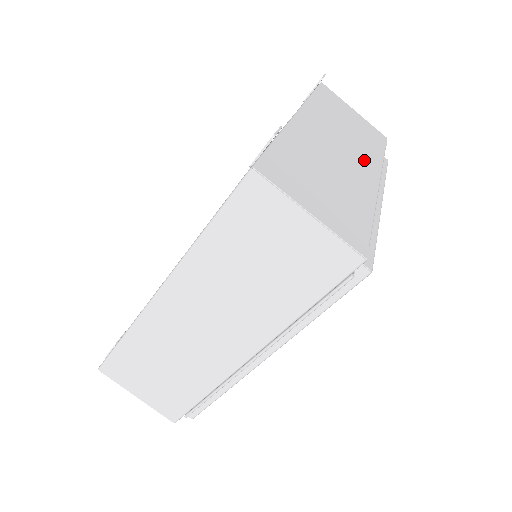
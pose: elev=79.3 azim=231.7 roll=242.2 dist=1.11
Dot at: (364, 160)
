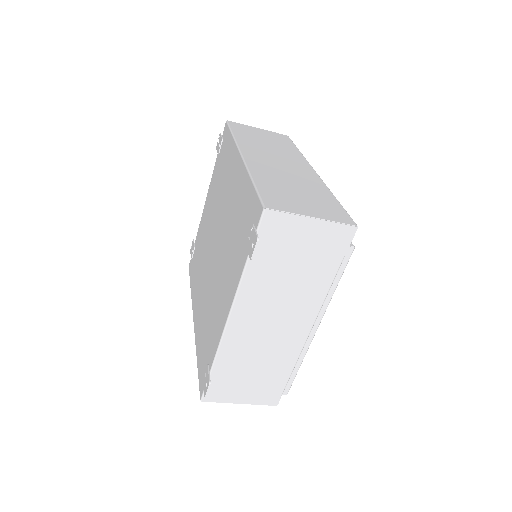
Dot at: (301, 311)
